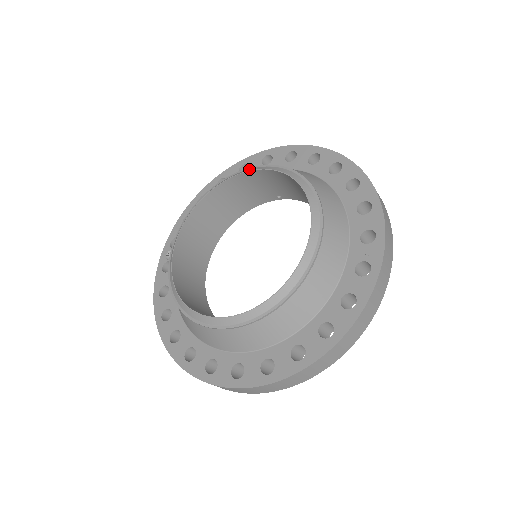
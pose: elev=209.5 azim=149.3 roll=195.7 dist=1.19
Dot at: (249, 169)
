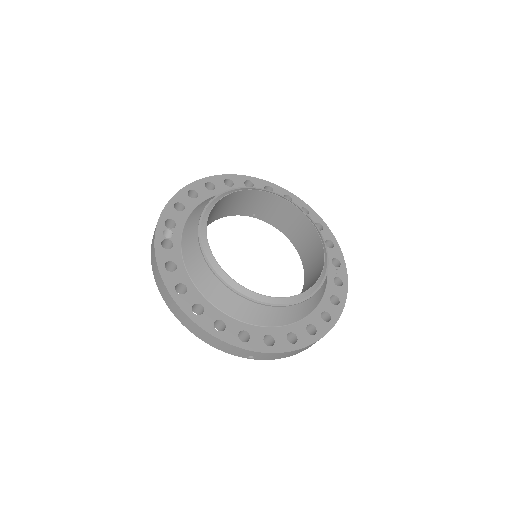
Dot at: (260, 189)
